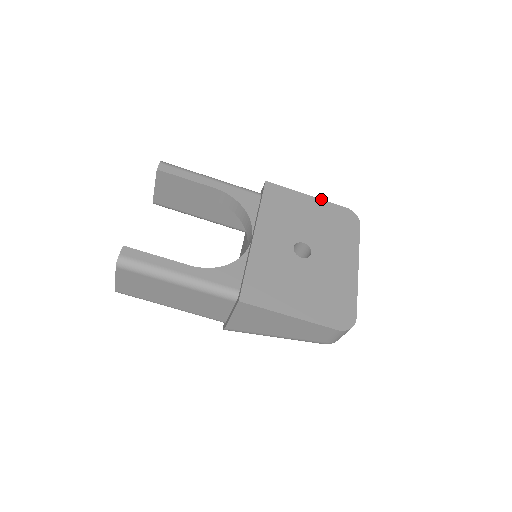
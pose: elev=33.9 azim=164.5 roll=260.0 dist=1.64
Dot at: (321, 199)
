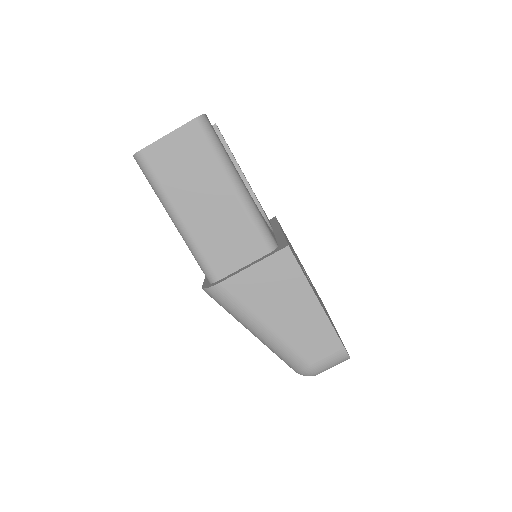
Dot at: occluded
